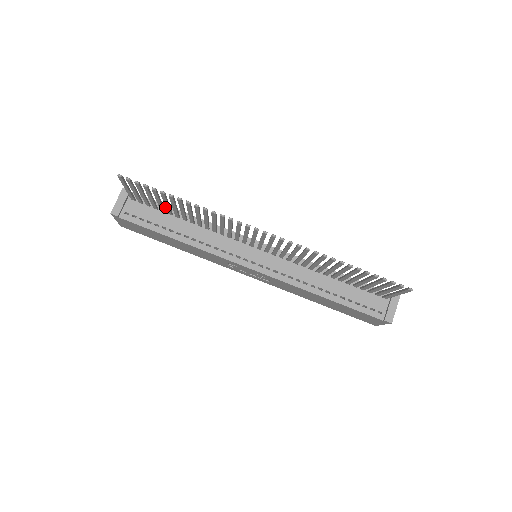
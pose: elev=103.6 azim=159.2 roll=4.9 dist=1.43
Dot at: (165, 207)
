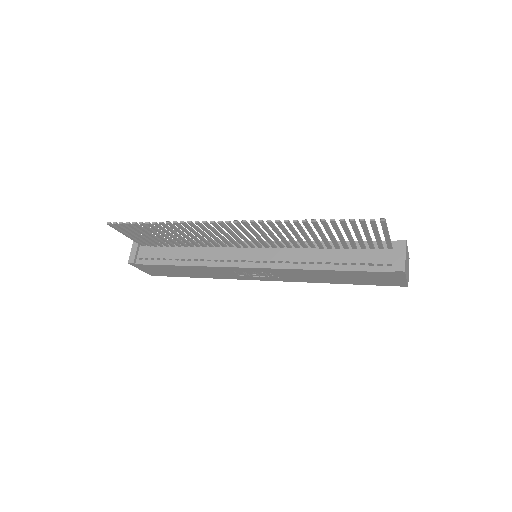
Dot at: occluded
